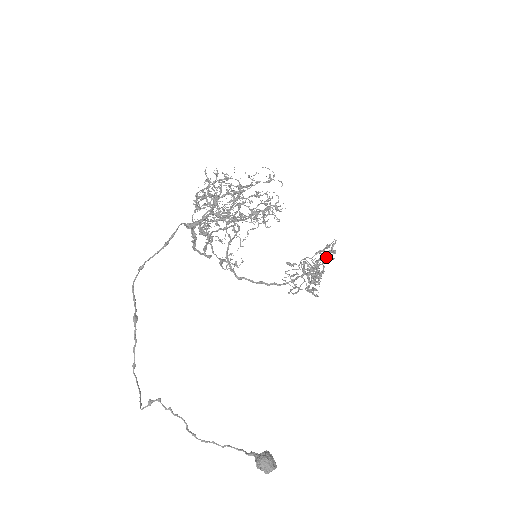
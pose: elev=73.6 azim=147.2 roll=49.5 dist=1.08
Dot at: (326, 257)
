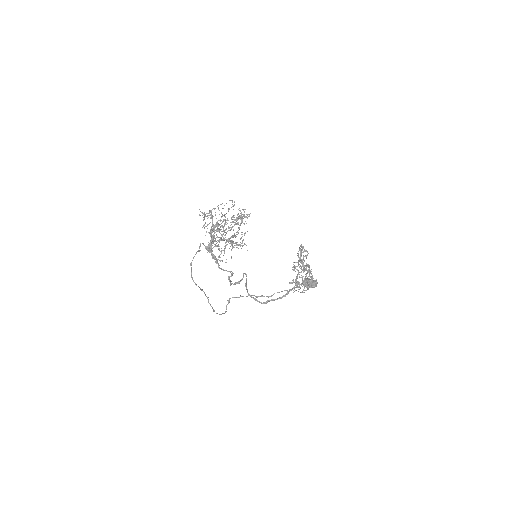
Dot at: (303, 256)
